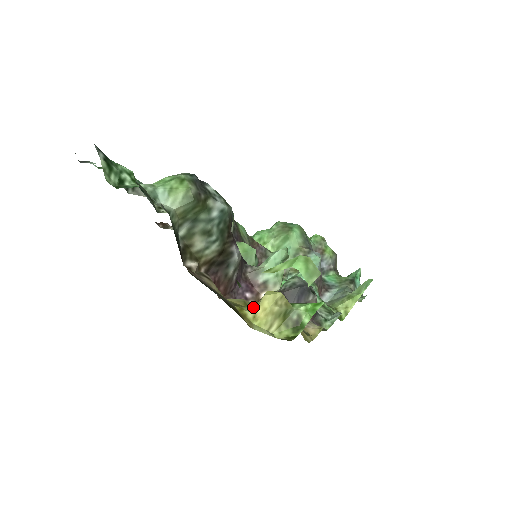
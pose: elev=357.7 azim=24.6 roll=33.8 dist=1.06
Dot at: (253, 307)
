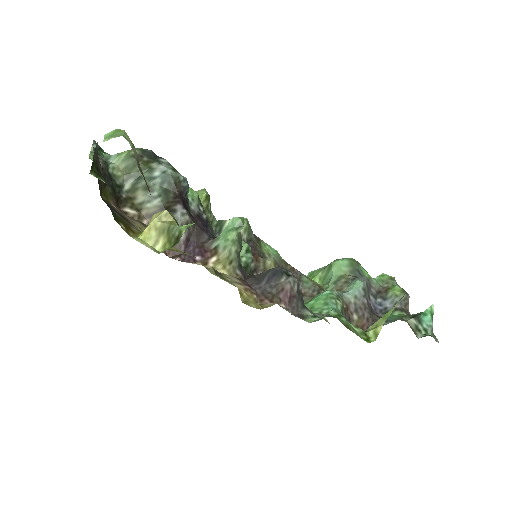
Dot at: (175, 250)
